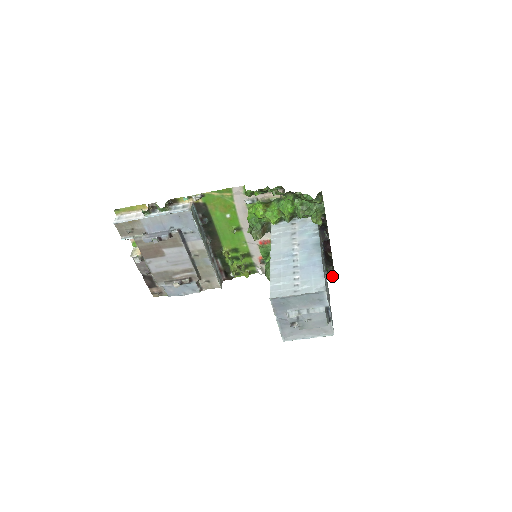
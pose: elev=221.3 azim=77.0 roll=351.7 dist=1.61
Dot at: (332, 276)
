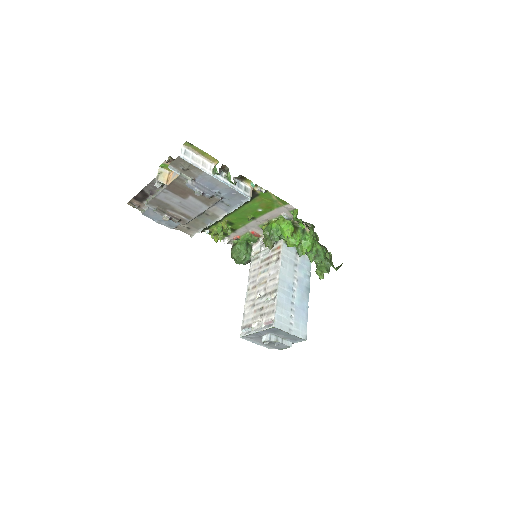
Dot at: occluded
